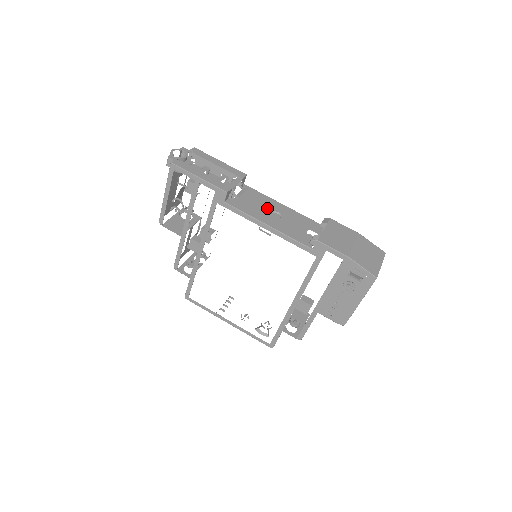
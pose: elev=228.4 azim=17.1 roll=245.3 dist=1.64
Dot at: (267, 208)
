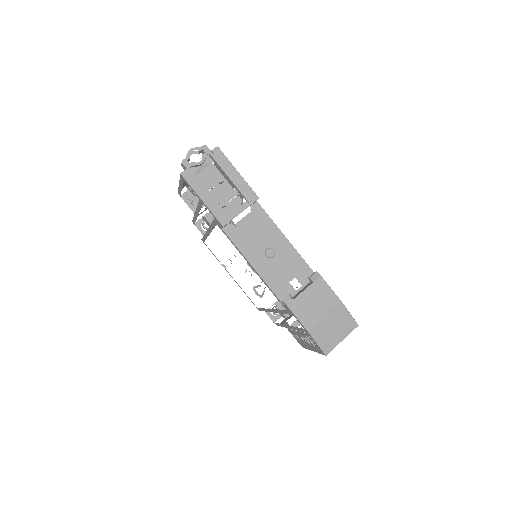
Dot at: (265, 242)
